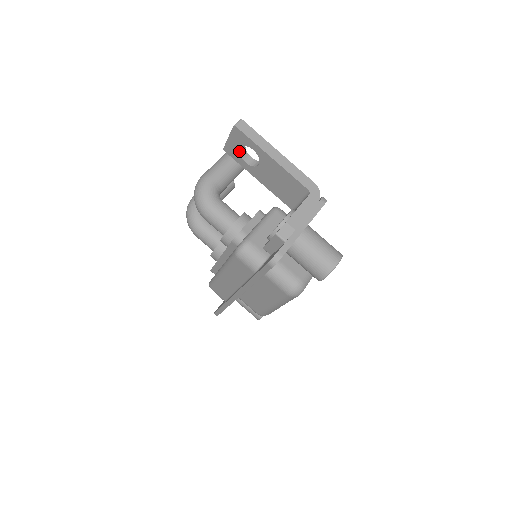
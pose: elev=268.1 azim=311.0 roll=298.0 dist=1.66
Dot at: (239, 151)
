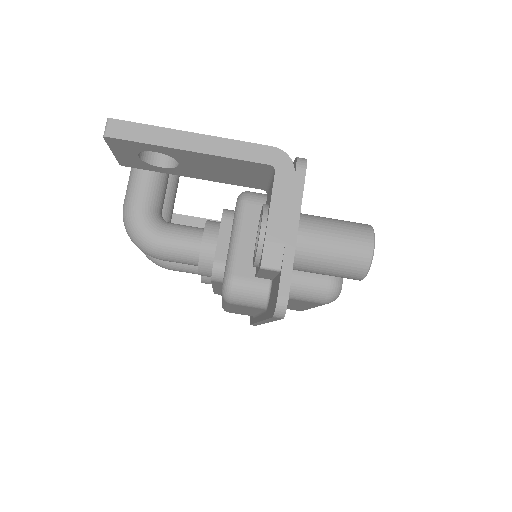
Dot at: (140, 160)
